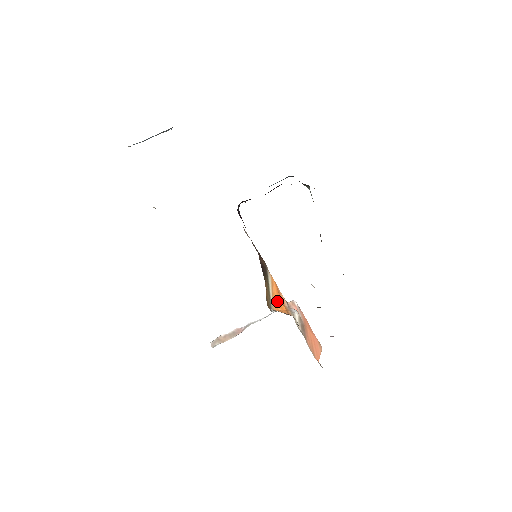
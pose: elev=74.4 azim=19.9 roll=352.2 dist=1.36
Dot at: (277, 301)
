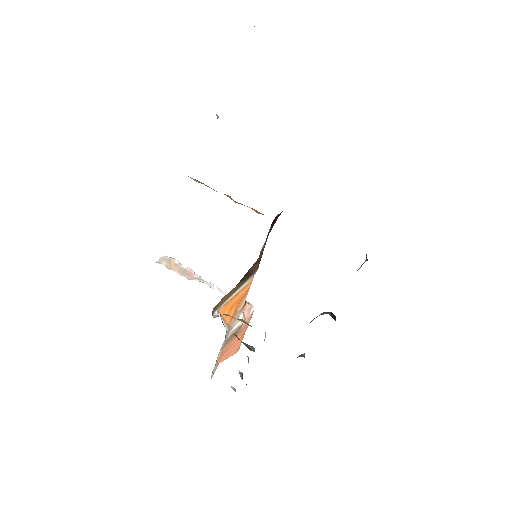
Dot at: (232, 304)
